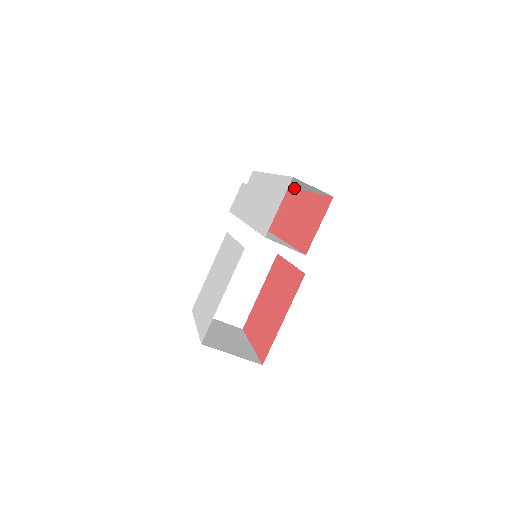
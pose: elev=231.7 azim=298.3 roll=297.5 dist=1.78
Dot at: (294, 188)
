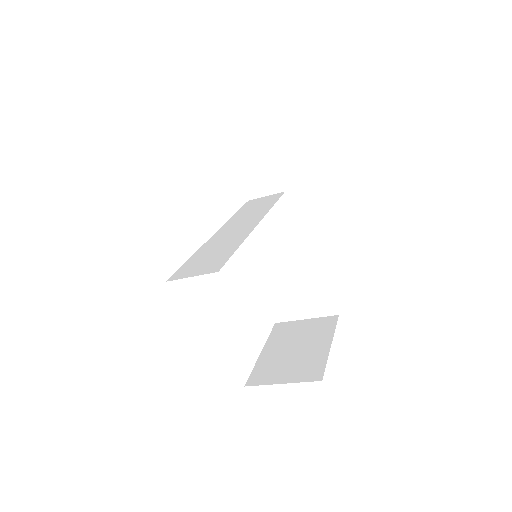
Dot at: occluded
